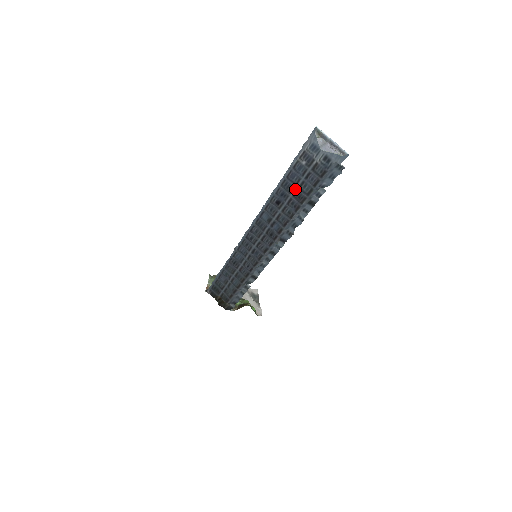
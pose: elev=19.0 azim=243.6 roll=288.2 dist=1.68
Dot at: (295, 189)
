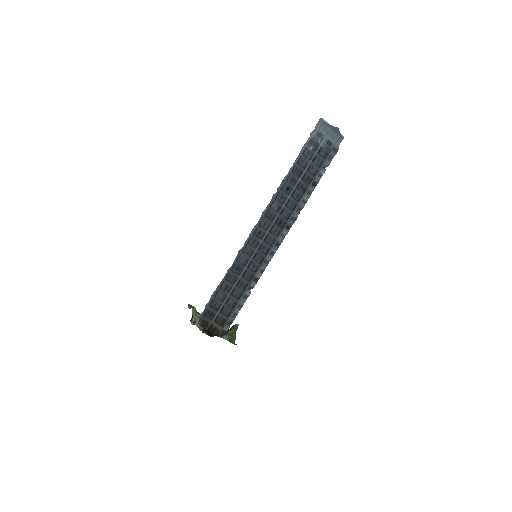
Dot at: (304, 173)
